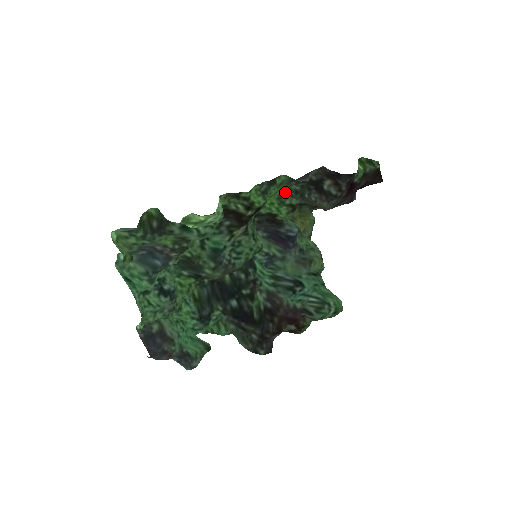
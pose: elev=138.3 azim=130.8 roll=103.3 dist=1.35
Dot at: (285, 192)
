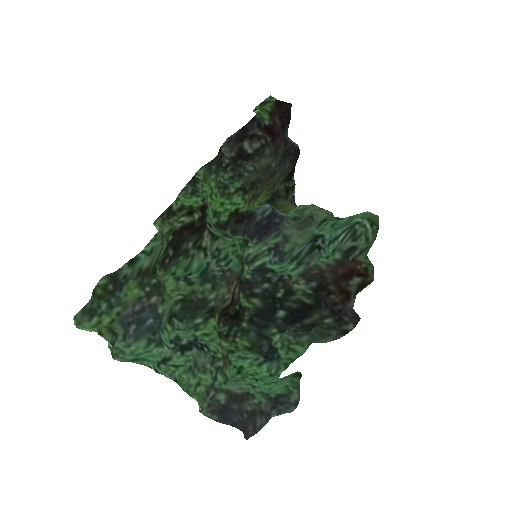
Dot at: (222, 185)
